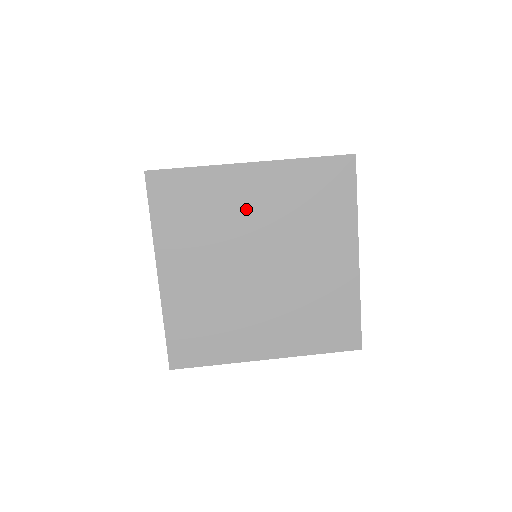
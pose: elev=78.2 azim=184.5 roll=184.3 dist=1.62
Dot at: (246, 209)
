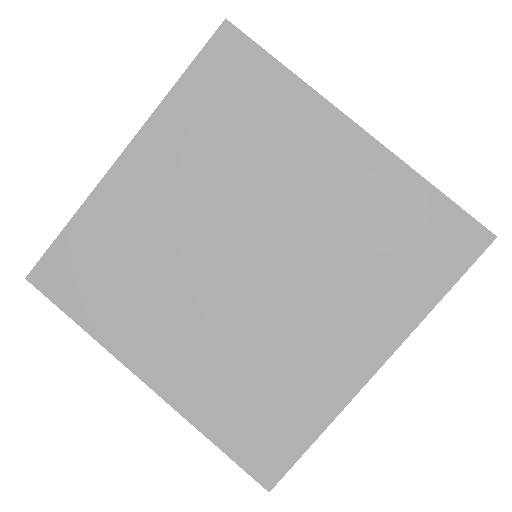
Dot at: (298, 175)
